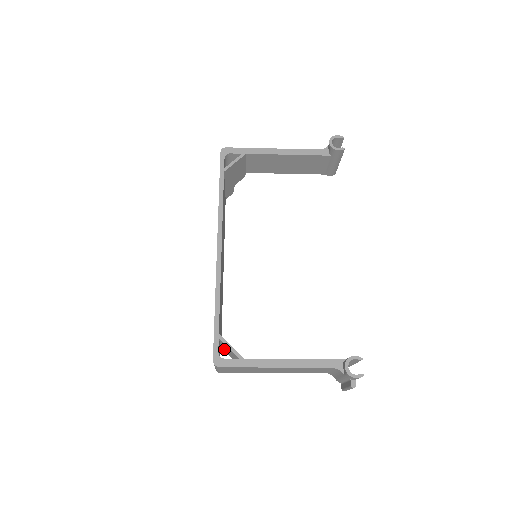
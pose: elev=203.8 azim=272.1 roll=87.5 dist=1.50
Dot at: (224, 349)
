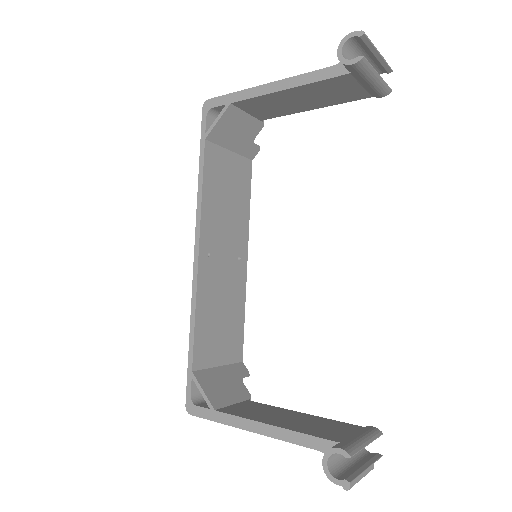
Dot at: (229, 376)
